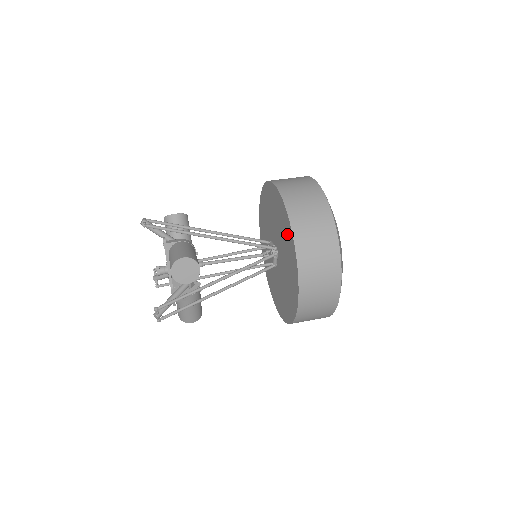
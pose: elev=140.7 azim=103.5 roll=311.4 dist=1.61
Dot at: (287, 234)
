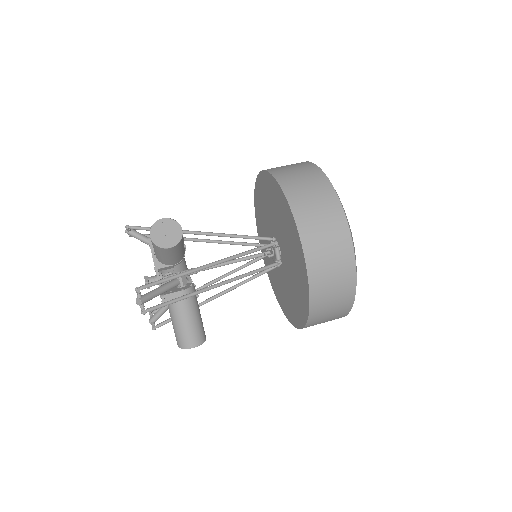
Dot at: (275, 195)
